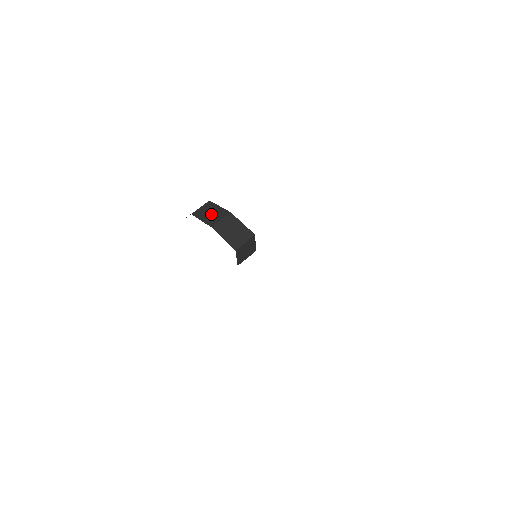
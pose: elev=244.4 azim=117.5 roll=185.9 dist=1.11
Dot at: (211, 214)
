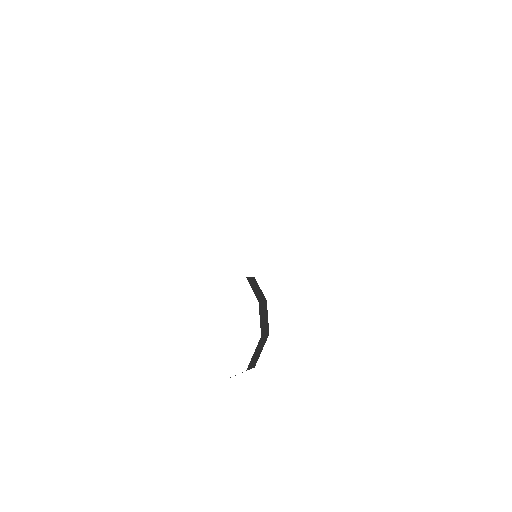
Dot at: occluded
